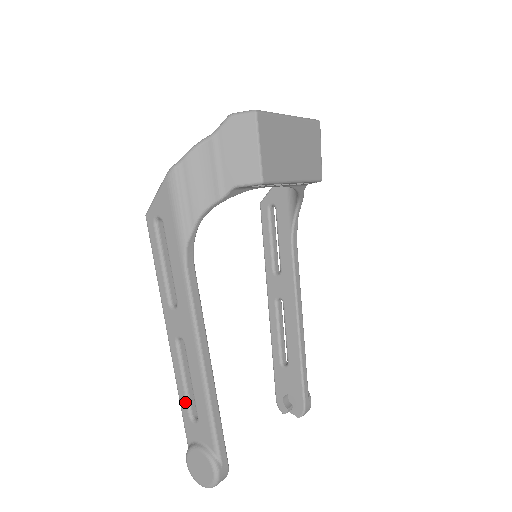
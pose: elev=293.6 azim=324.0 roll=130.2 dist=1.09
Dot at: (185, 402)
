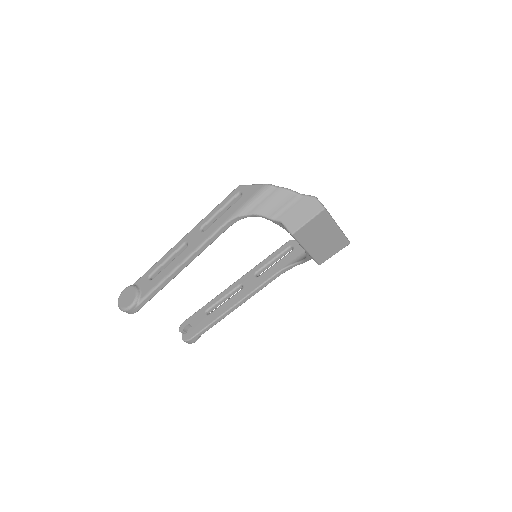
Dot at: (156, 268)
